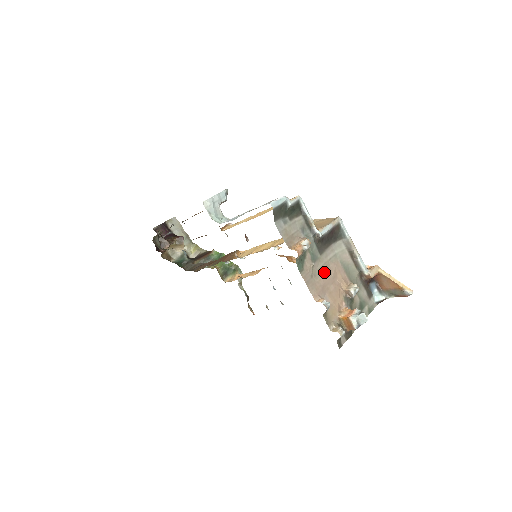
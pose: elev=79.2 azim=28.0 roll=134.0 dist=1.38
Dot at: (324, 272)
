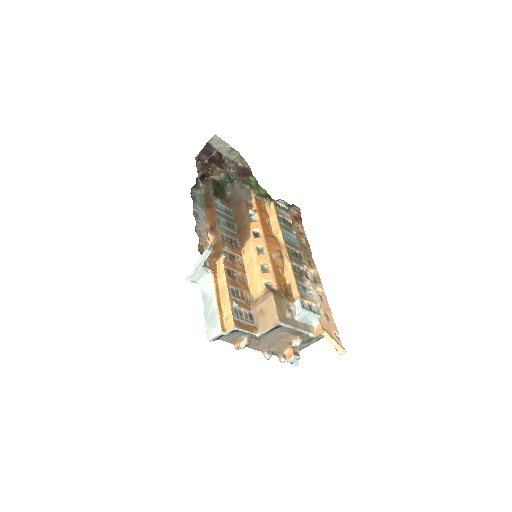
Dot at: (269, 340)
